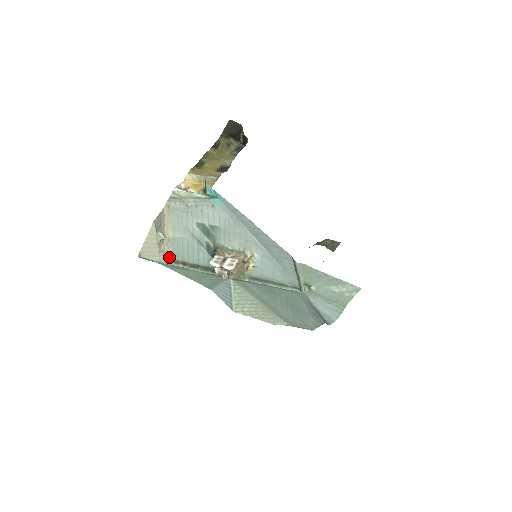
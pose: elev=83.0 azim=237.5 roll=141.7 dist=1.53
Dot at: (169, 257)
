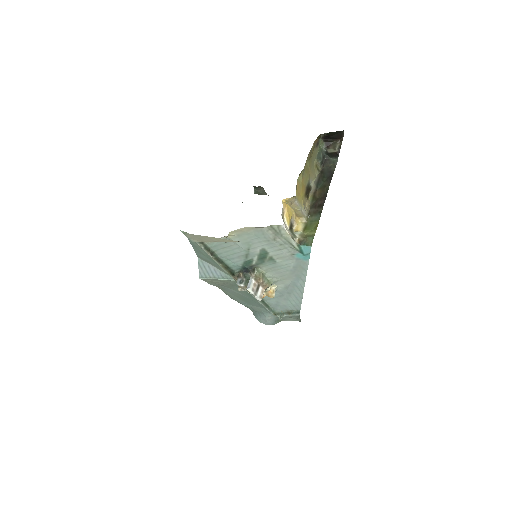
Dot at: occluded
